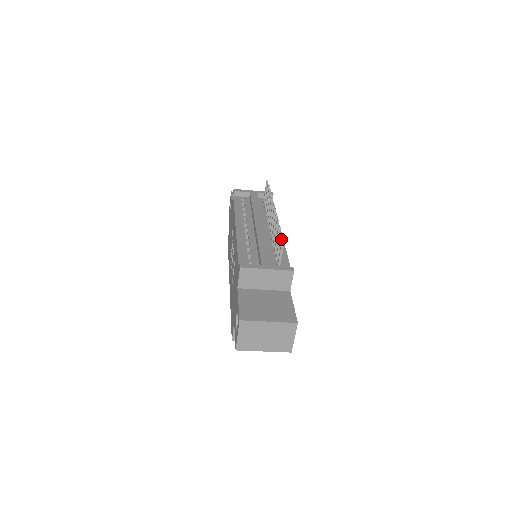
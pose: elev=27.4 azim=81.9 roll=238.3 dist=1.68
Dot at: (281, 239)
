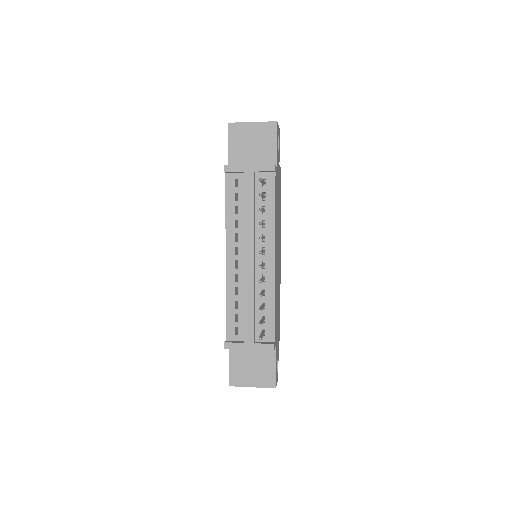
Dot at: (261, 324)
